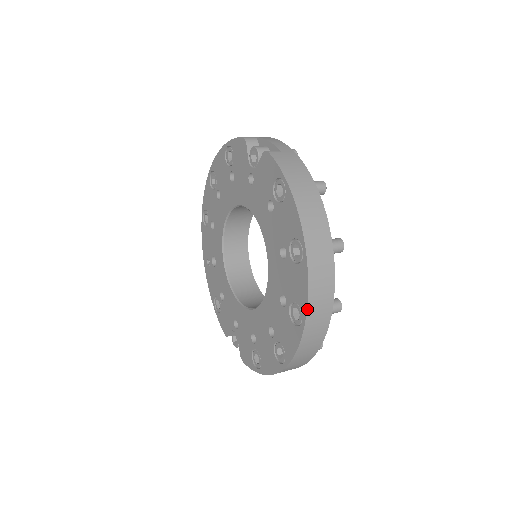
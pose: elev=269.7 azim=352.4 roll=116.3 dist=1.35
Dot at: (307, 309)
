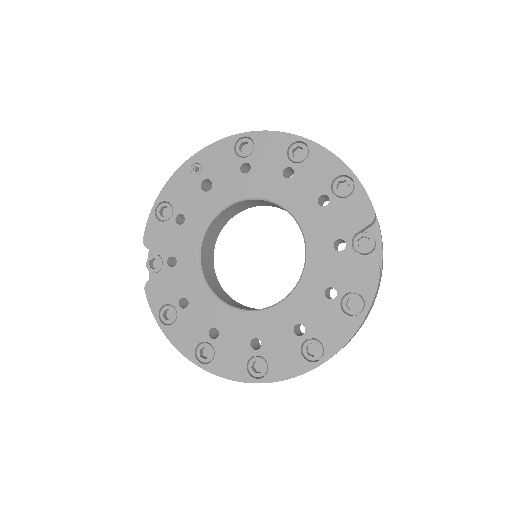
Dot at: occluded
